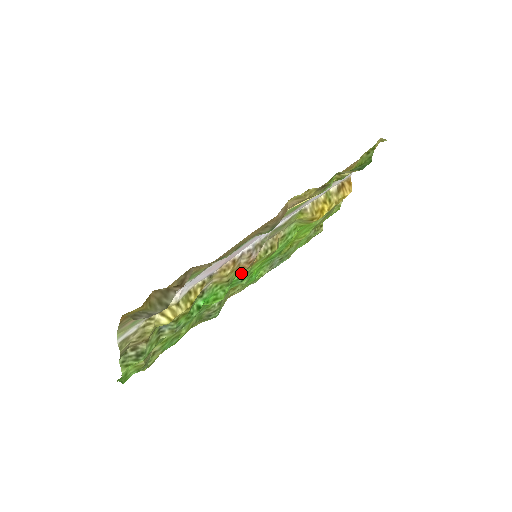
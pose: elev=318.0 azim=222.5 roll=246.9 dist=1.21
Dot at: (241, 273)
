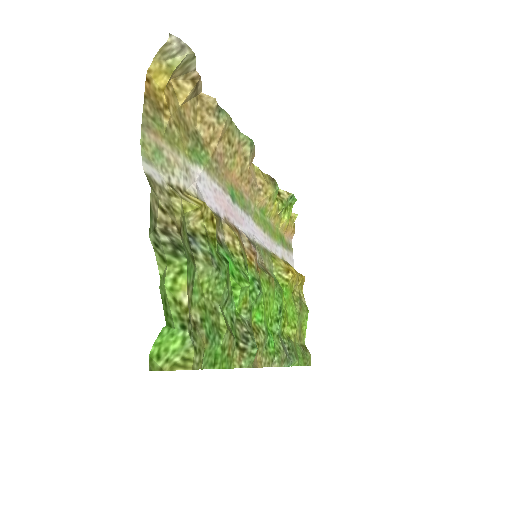
Dot at: (252, 272)
